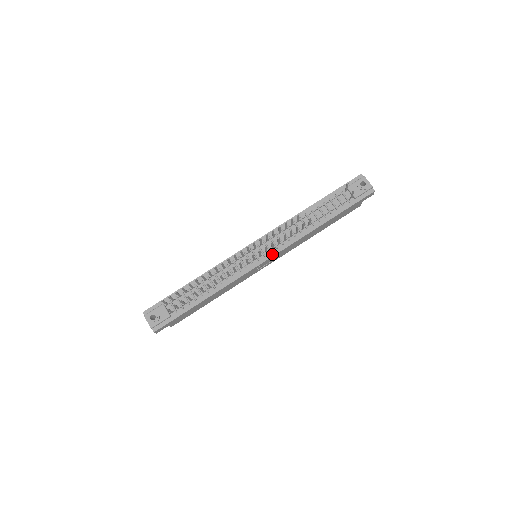
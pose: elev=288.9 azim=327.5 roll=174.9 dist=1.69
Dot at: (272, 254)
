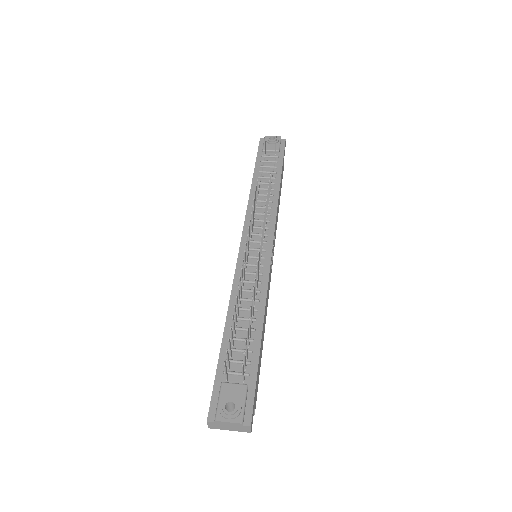
Dot at: (271, 236)
